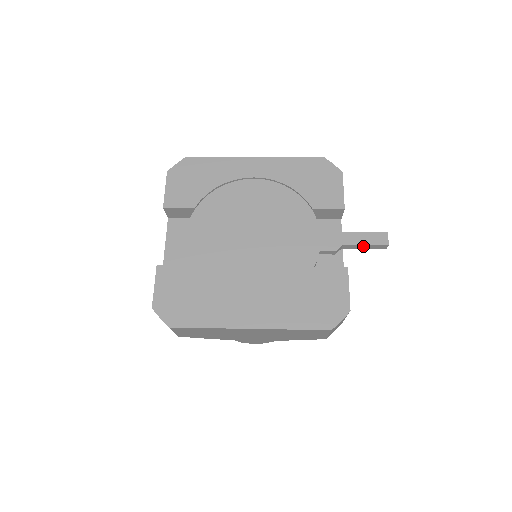
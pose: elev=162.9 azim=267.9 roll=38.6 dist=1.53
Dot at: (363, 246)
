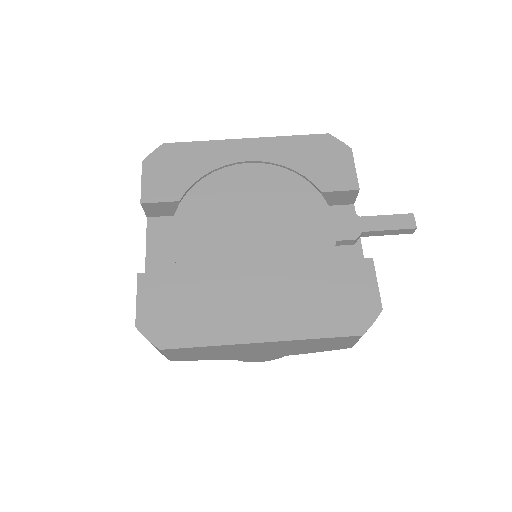
Dot at: (386, 232)
